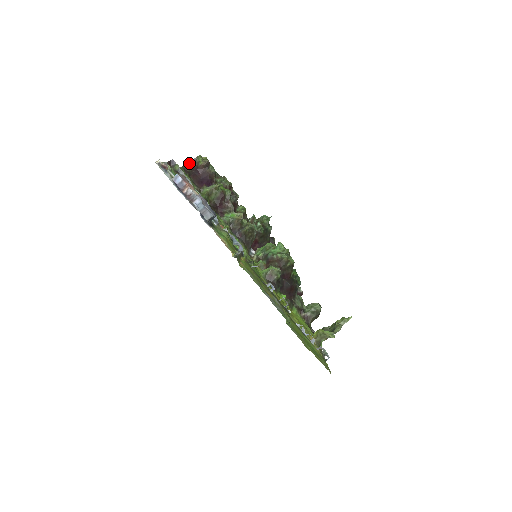
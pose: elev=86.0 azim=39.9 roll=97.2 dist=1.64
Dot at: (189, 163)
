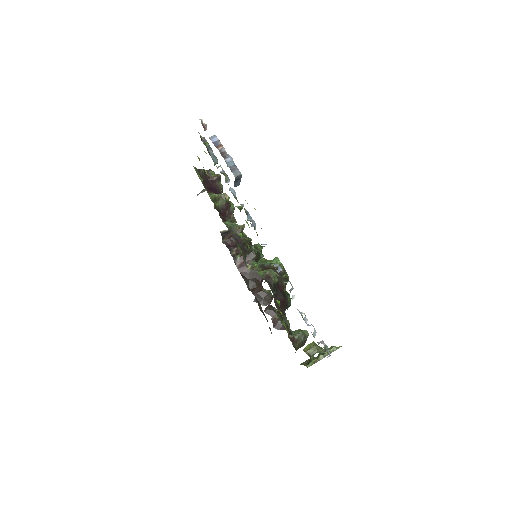
Dot at: (203, 170)
